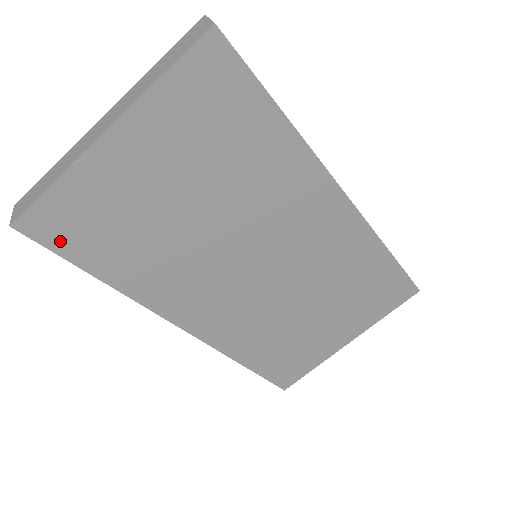
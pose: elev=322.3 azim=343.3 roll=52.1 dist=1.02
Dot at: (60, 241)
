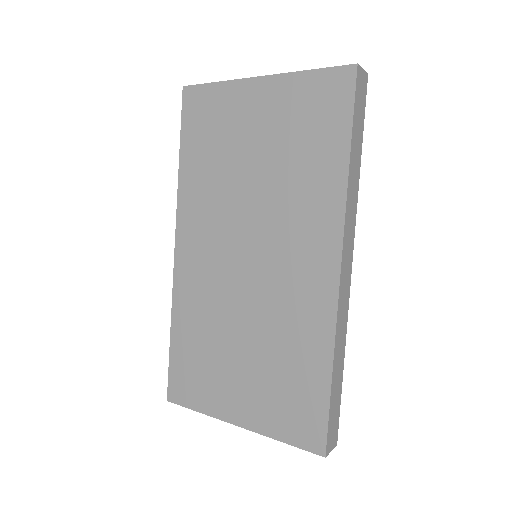
Dot at: (189, 117)
